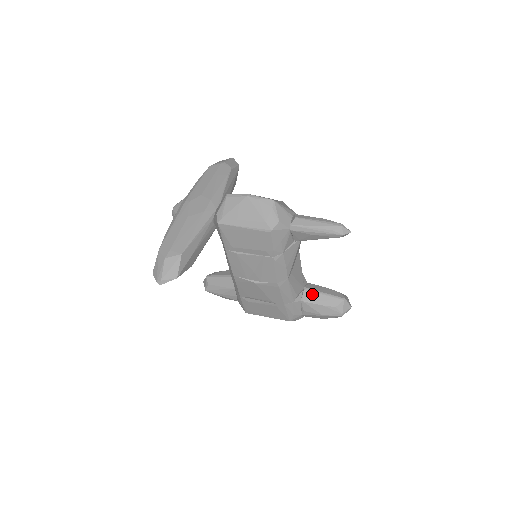
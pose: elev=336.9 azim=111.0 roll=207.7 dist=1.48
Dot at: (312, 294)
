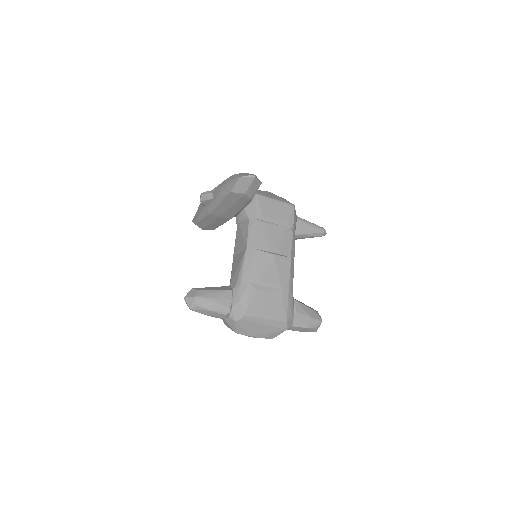
Dot at: (297, 300)
